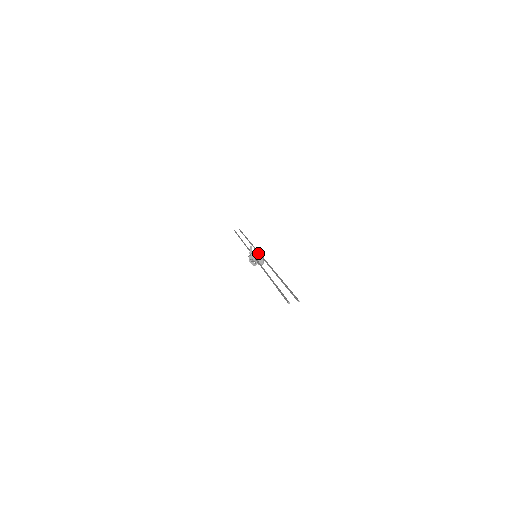
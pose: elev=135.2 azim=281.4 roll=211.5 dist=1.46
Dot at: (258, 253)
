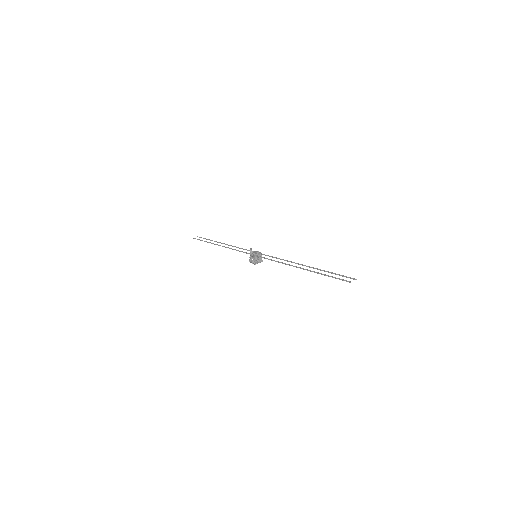
Dot at: (258, 253)
